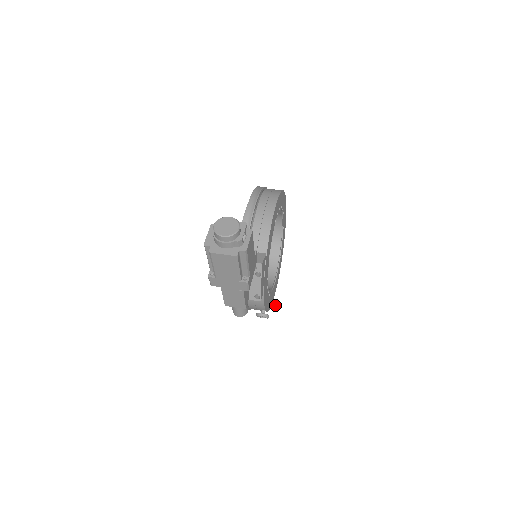
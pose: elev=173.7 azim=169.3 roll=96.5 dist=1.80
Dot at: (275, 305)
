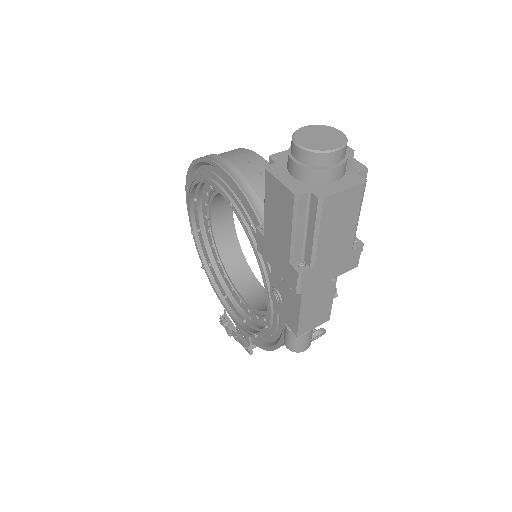
Dot at: occluded
